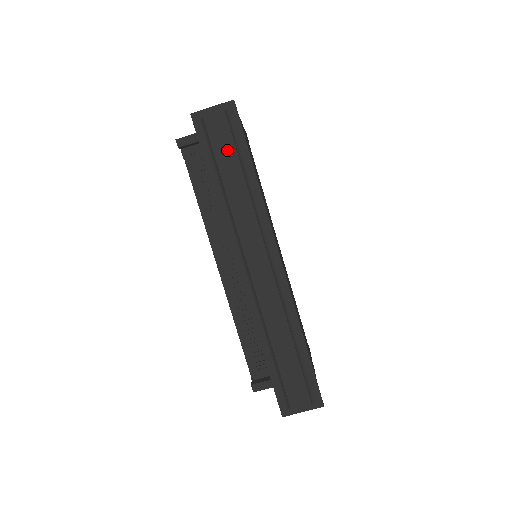
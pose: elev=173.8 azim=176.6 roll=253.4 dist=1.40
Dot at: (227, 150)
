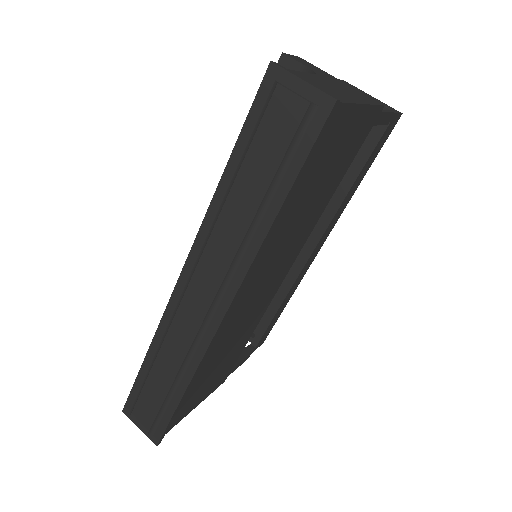
Dot at: (268, 156)
